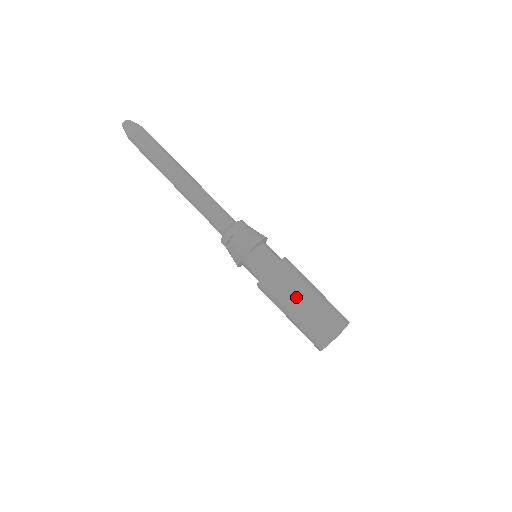
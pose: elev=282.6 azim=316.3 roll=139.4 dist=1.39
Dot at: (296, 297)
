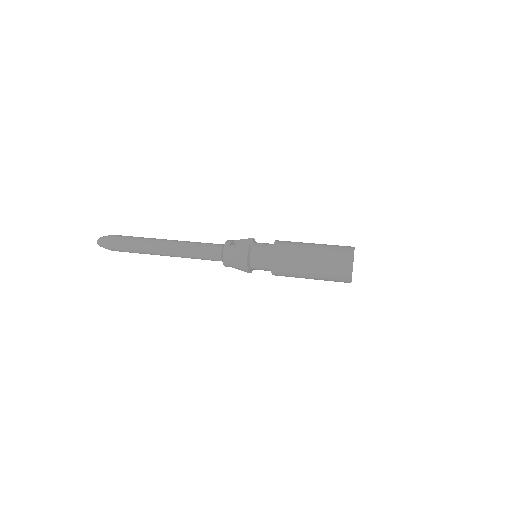
Dot at: occluded
